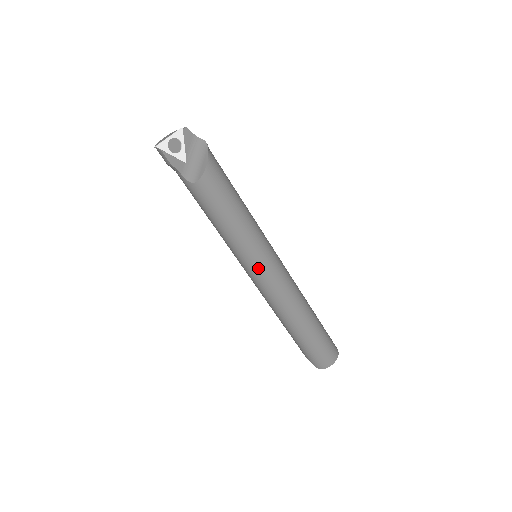
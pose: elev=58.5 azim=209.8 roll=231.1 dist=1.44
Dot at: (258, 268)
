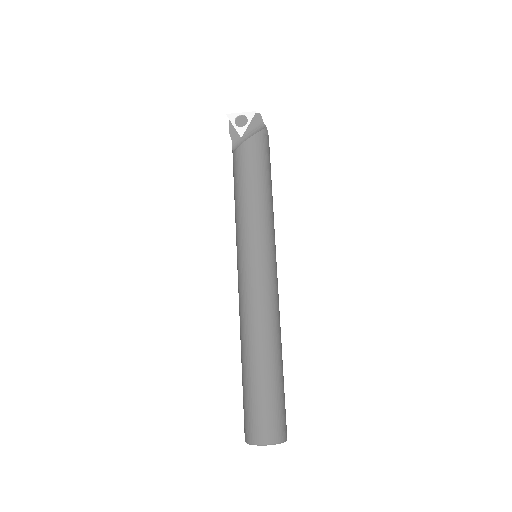
Dot at: (241, 258)
